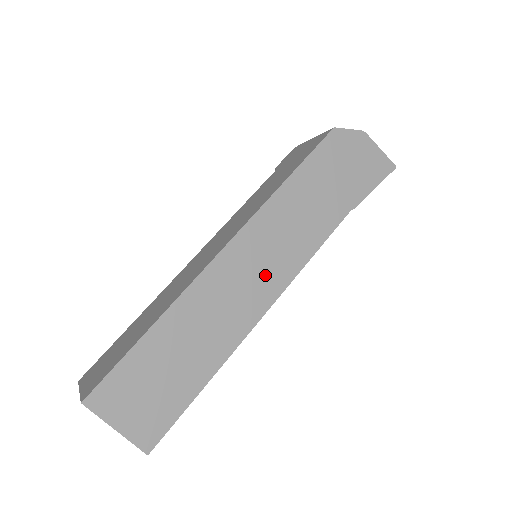
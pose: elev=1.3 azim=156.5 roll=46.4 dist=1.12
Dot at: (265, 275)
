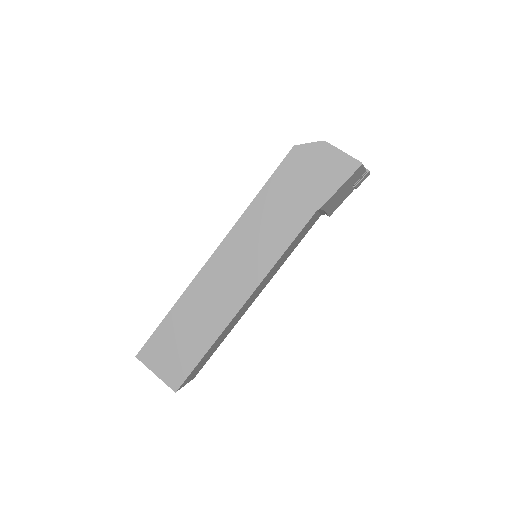
Dot at: (245, 271)
